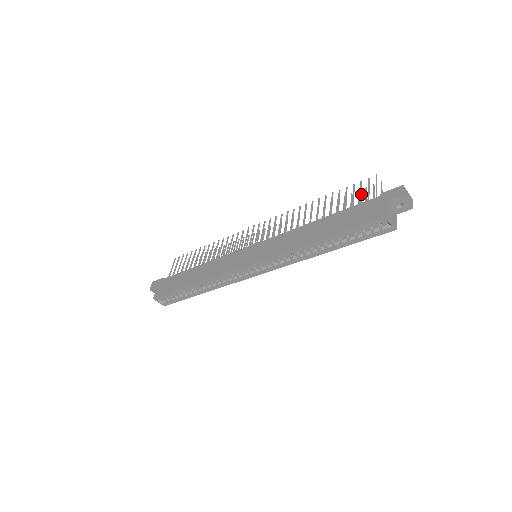
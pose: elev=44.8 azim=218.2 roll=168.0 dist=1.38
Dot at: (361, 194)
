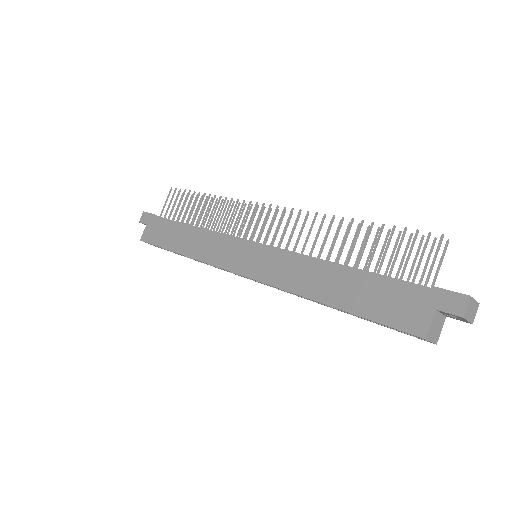
Dot at: (409, 258)
